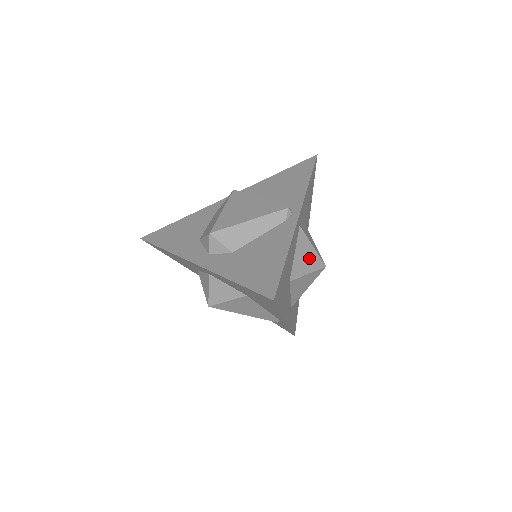
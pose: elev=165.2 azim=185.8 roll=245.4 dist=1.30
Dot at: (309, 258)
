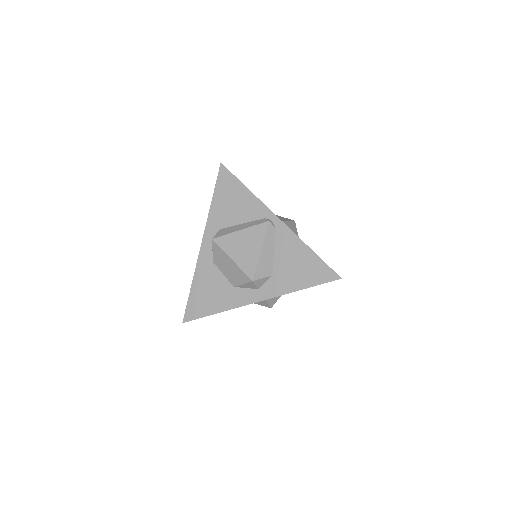
Dot at: (291, 229)
